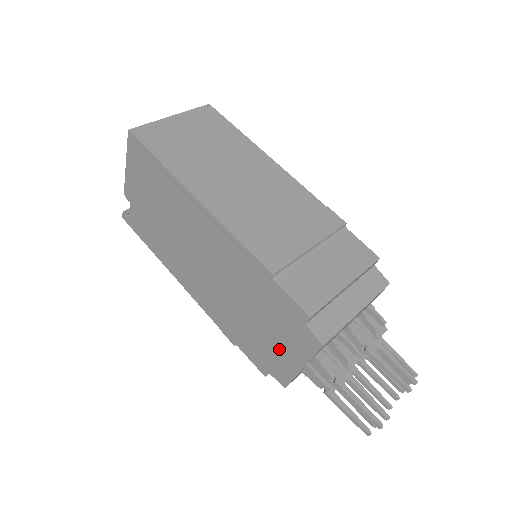
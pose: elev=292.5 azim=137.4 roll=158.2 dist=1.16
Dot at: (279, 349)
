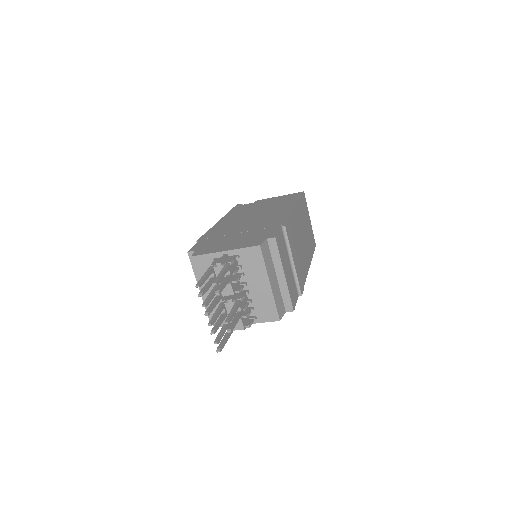
Dot at: (227, 244)
